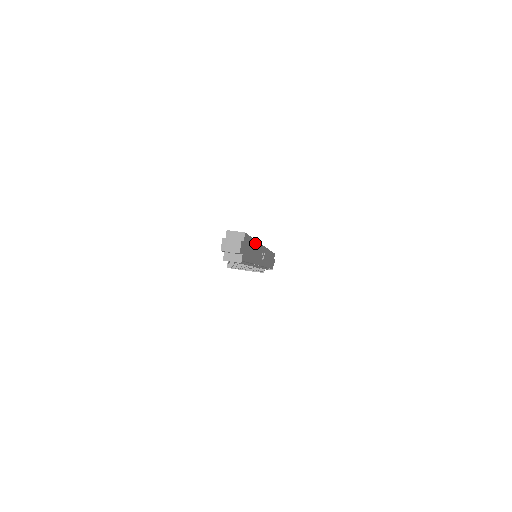
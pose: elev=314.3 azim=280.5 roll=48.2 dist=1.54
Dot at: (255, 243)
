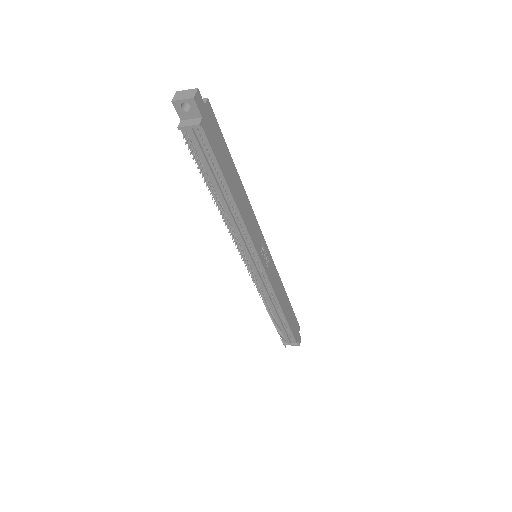
Dot at: (239, 182)
